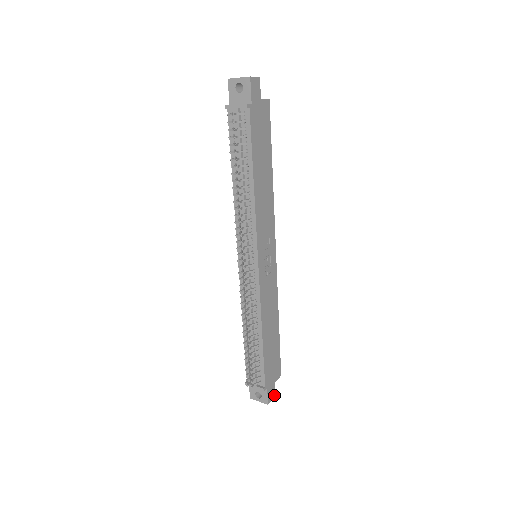
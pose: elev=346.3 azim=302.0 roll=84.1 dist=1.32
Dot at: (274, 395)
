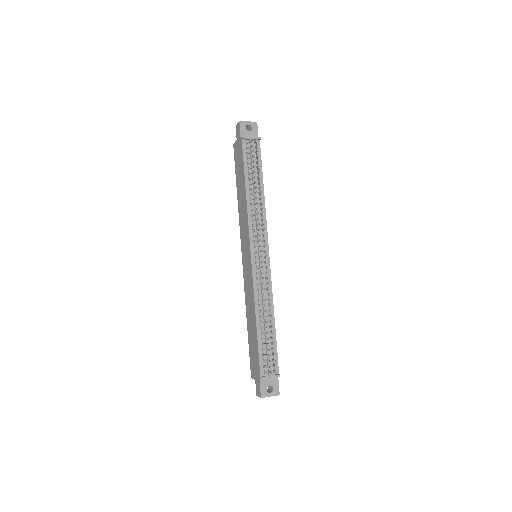
Dot at: occluded
